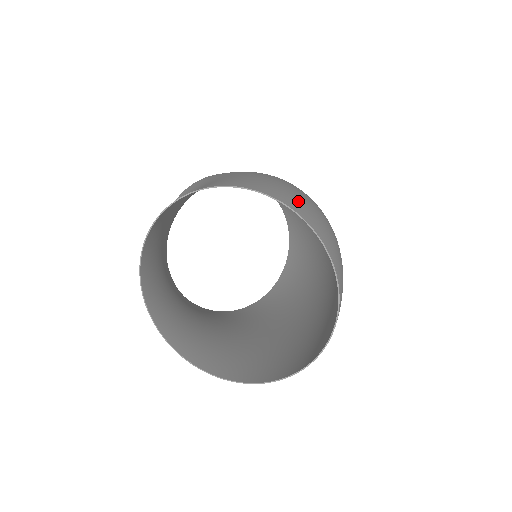
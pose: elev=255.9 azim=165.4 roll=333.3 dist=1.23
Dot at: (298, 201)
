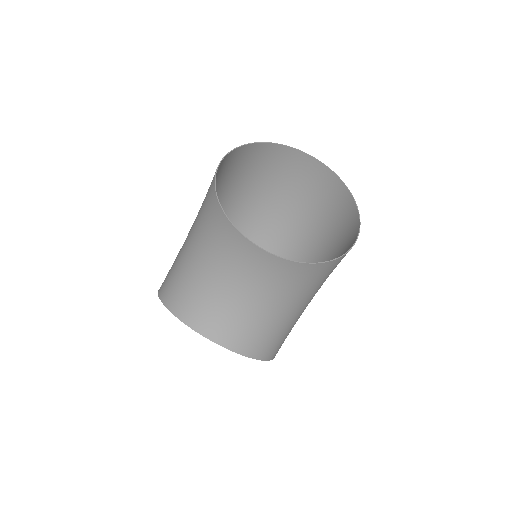
Dot at: (258, 159)
